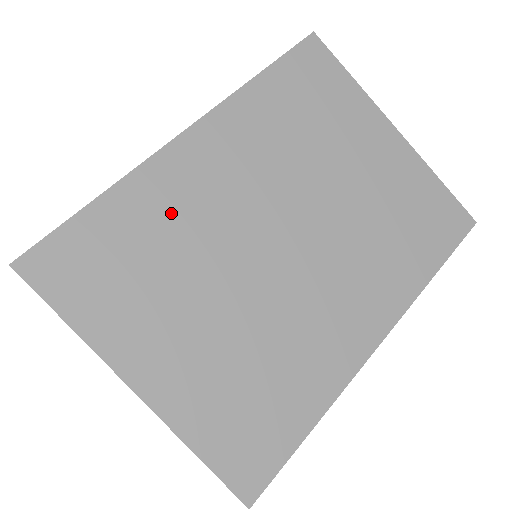
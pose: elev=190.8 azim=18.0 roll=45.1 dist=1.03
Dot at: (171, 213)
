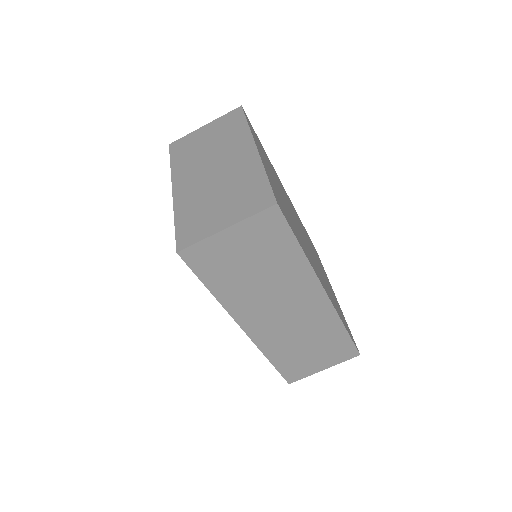
Dot at: (277, 178)
